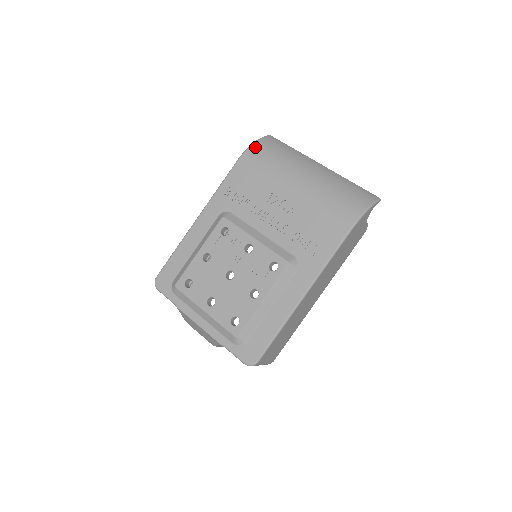
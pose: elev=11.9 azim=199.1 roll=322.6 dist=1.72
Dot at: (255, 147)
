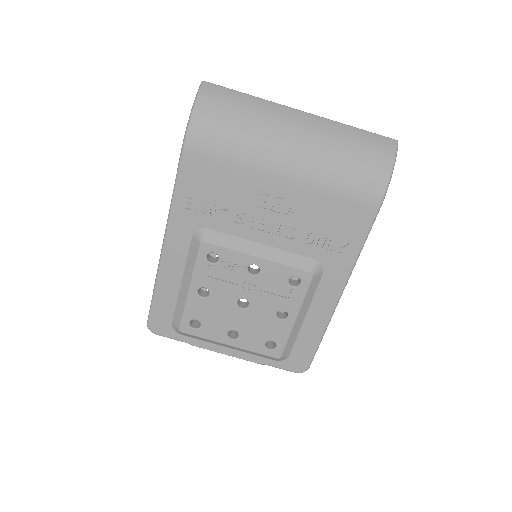
Dot at: (198, 123)
